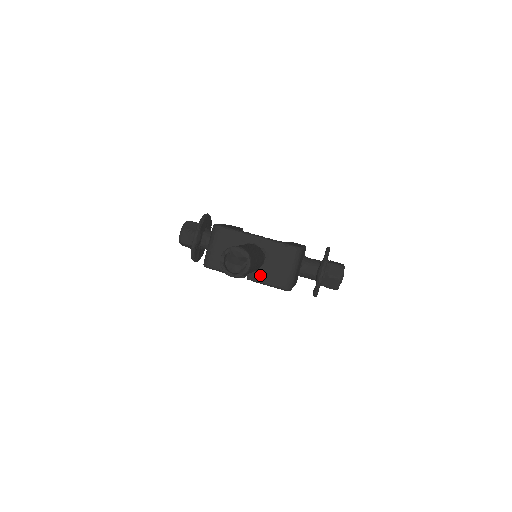
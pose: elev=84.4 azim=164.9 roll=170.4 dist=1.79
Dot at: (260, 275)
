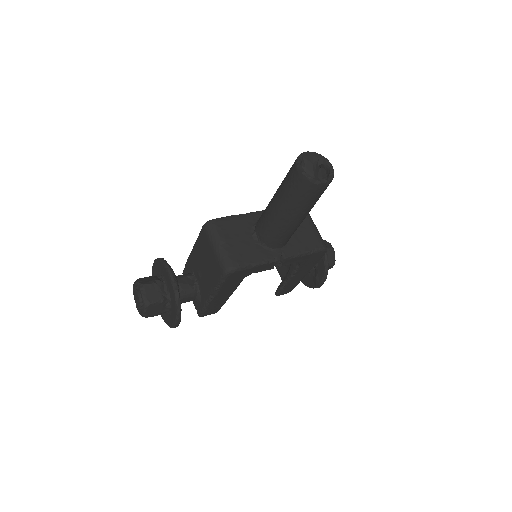
Dot at: (293, 246)
